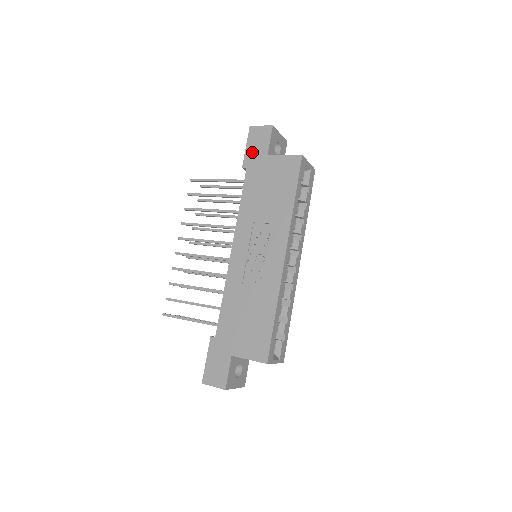
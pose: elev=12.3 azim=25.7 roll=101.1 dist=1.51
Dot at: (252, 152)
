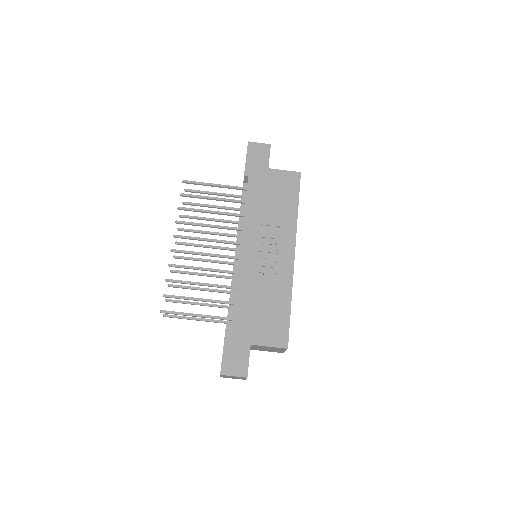
Dot at: (253, 164)
